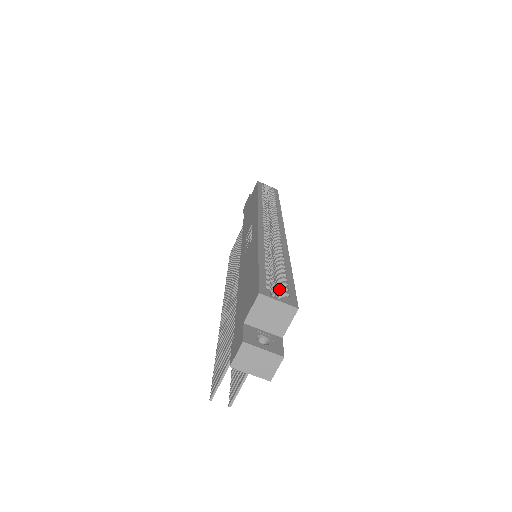
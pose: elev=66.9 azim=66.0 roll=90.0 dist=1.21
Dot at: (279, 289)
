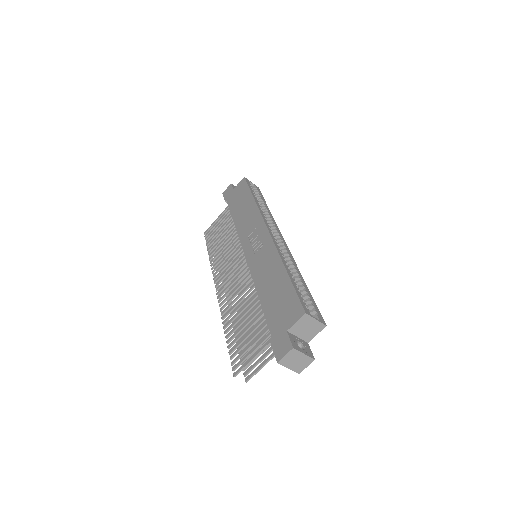
Dot at: (308, 306)
